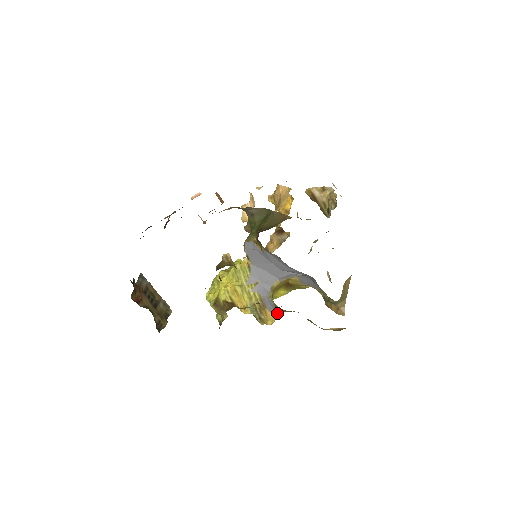
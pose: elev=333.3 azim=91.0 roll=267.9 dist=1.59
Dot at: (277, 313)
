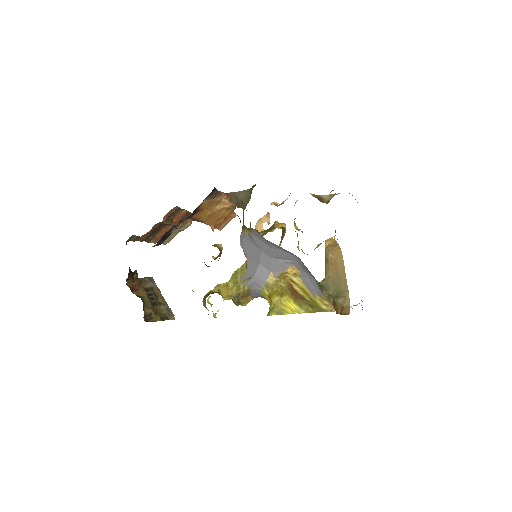
Dot at: (257, 297)
